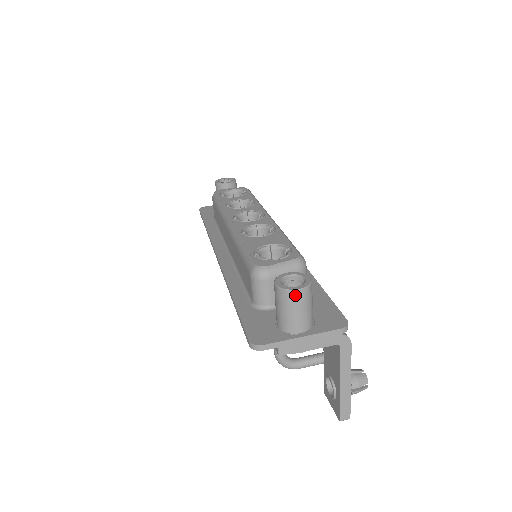
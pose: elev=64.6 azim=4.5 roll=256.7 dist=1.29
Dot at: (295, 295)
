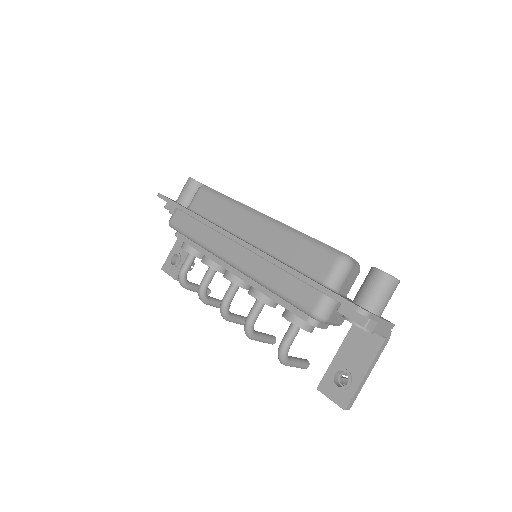
Dot at: (396, 283)
